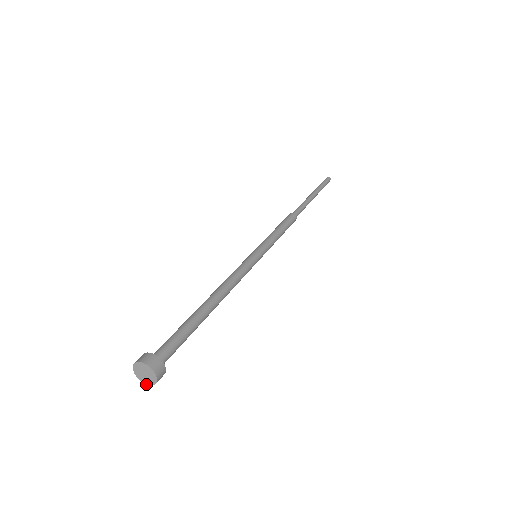
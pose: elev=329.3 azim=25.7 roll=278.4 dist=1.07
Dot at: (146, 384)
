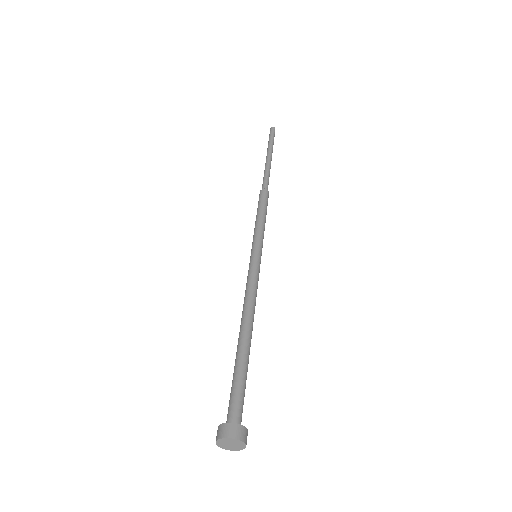
Dot at: occluded
